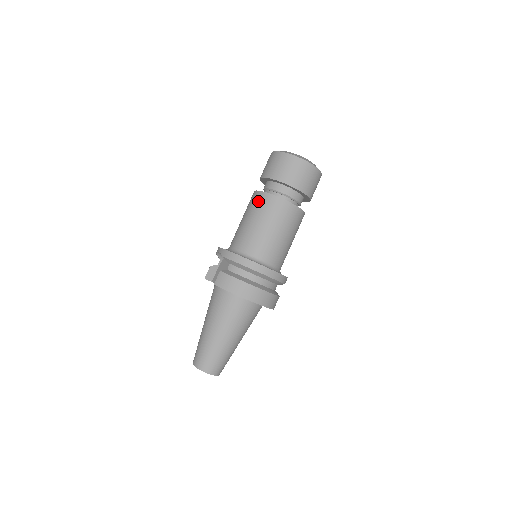
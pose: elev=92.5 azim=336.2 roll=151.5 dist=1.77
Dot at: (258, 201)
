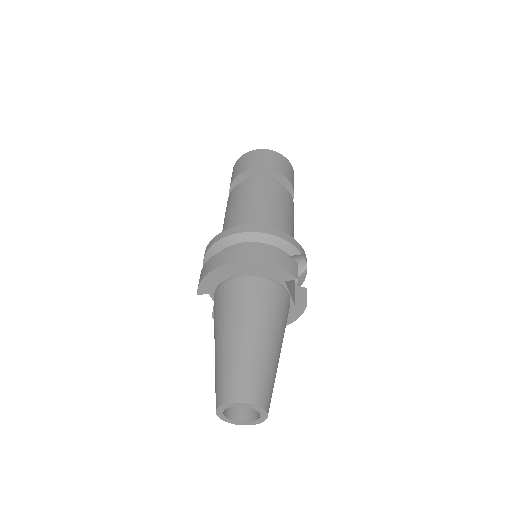
Dot at: occluded
